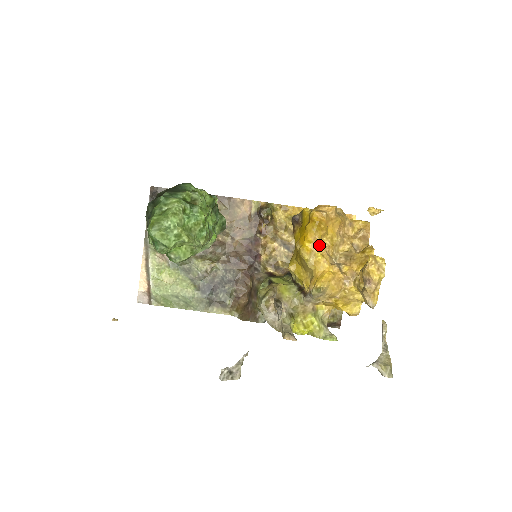
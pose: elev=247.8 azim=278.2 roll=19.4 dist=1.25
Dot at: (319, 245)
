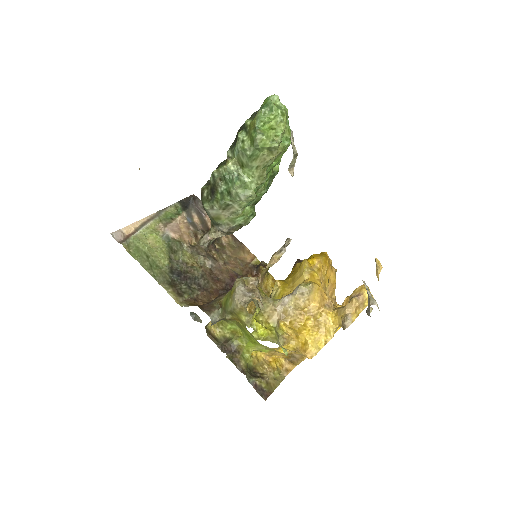
Dot at: (319, 269)
